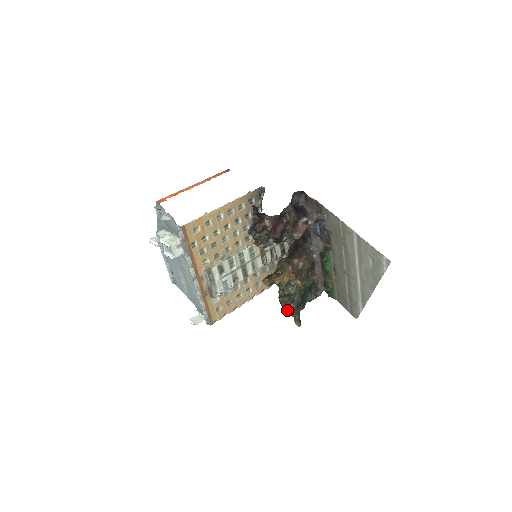
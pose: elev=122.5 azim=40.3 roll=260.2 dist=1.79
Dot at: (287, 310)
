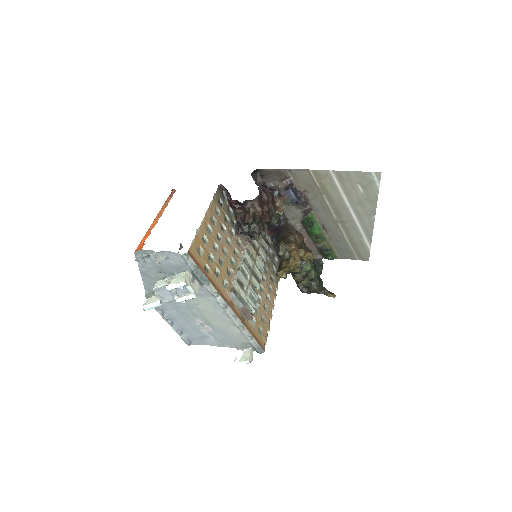
Dot at: (312, 292)
